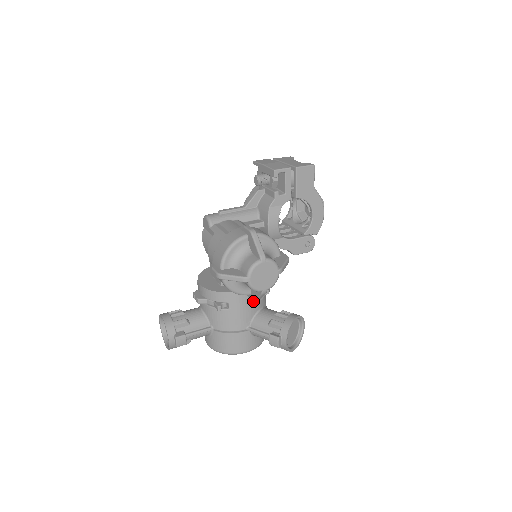
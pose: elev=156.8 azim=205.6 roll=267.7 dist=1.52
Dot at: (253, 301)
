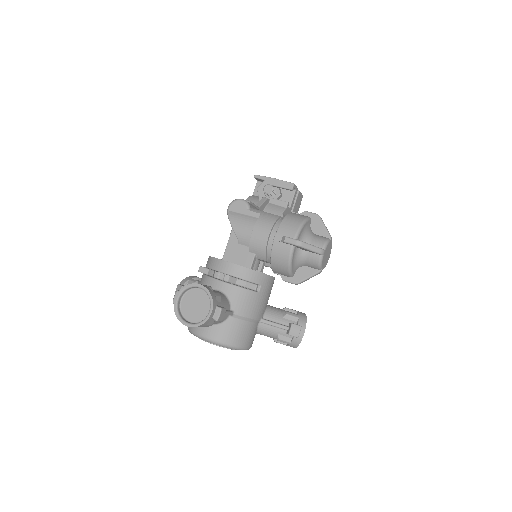
Dot at: (296, 283)
